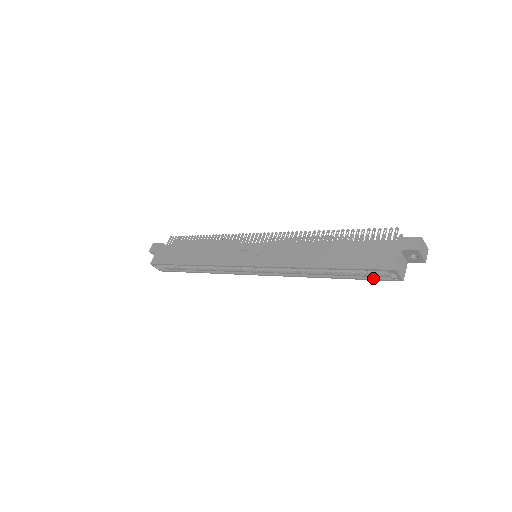
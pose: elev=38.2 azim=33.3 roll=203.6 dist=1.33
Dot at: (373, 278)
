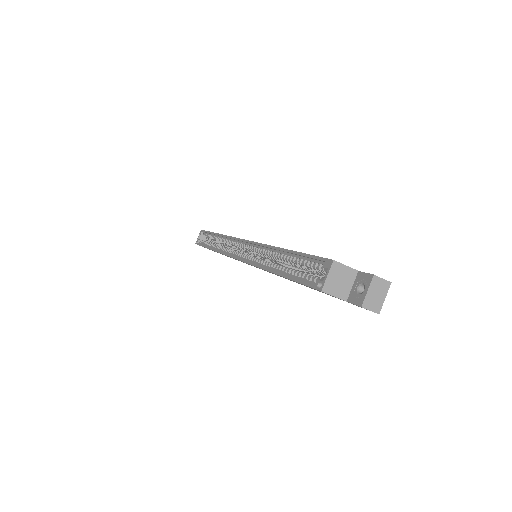
Dot at: (303, 280)
